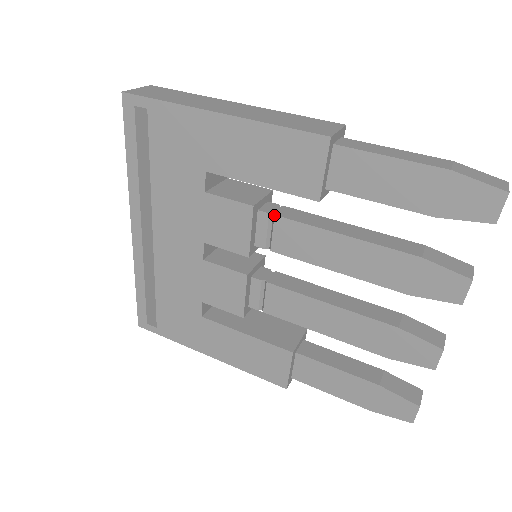
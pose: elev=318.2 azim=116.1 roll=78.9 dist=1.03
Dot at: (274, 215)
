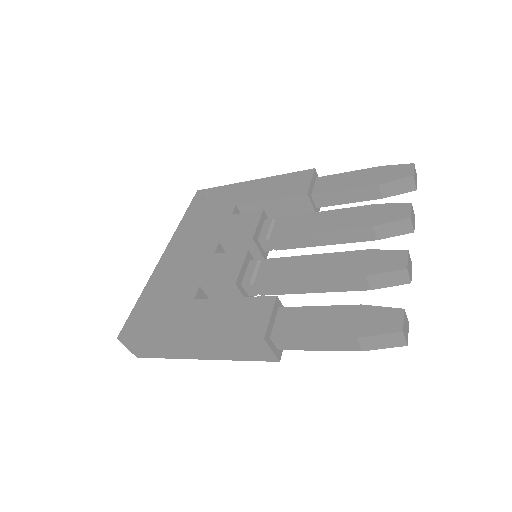
Dot at: (276, 218)
